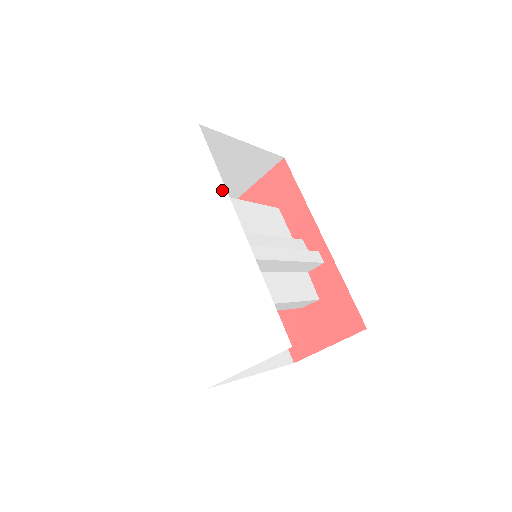
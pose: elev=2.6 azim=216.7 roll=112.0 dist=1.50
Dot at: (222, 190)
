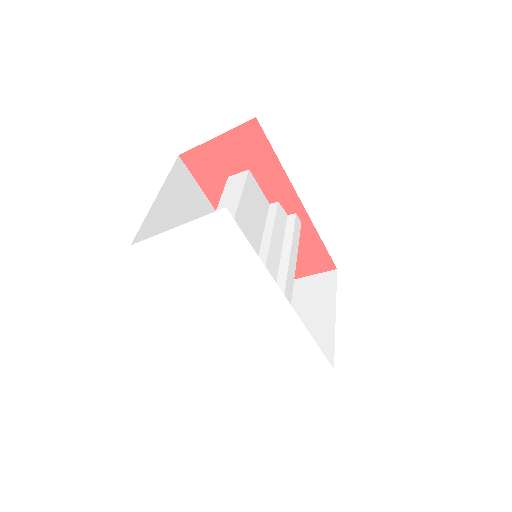
Dot at: (264, 273)
